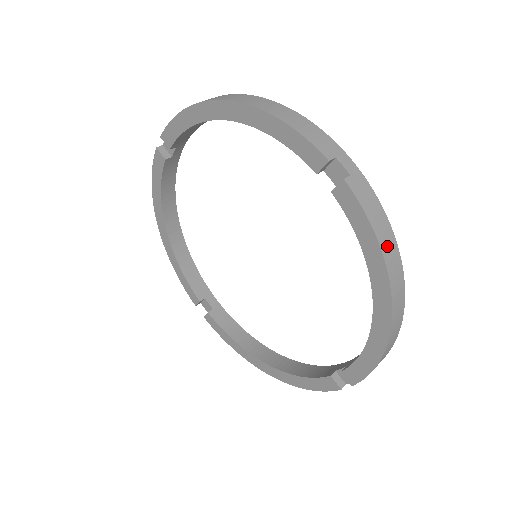
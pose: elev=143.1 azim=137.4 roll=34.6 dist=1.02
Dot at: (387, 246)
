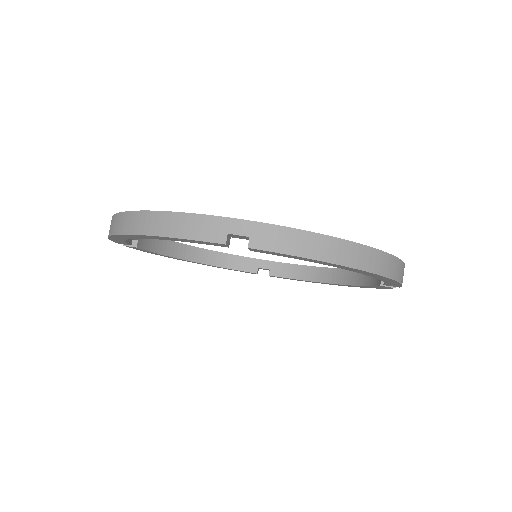
Dot at: occluded
